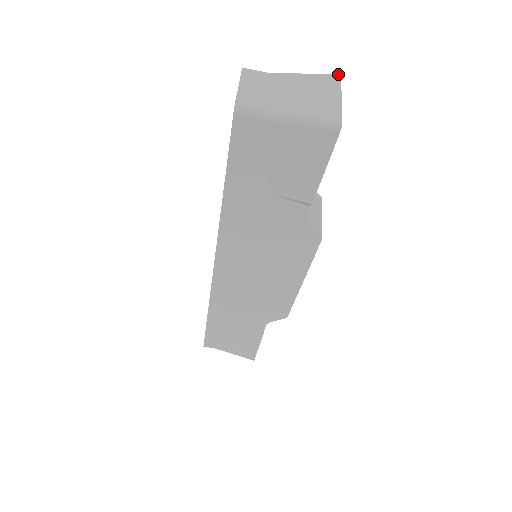
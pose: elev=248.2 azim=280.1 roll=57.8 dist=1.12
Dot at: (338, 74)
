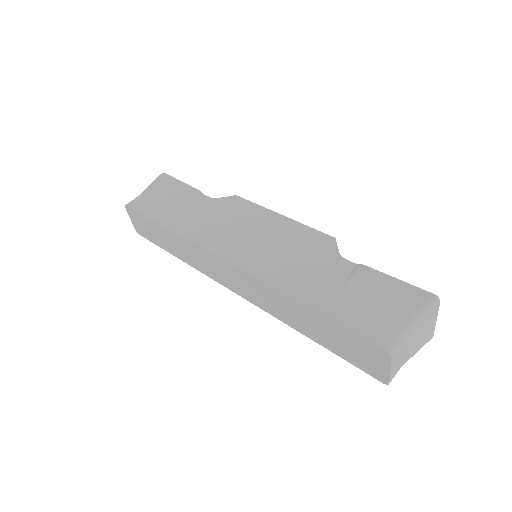
Dot at: occluded
